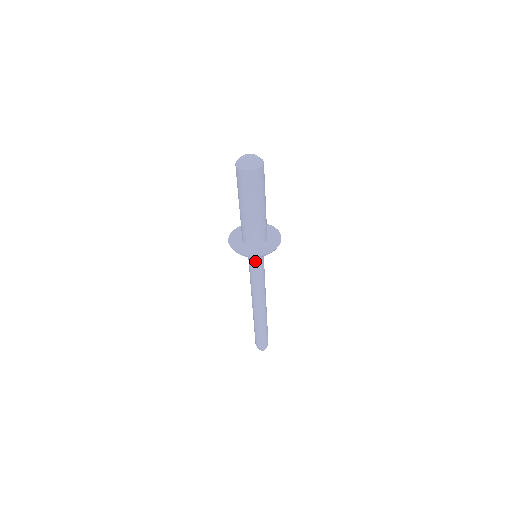
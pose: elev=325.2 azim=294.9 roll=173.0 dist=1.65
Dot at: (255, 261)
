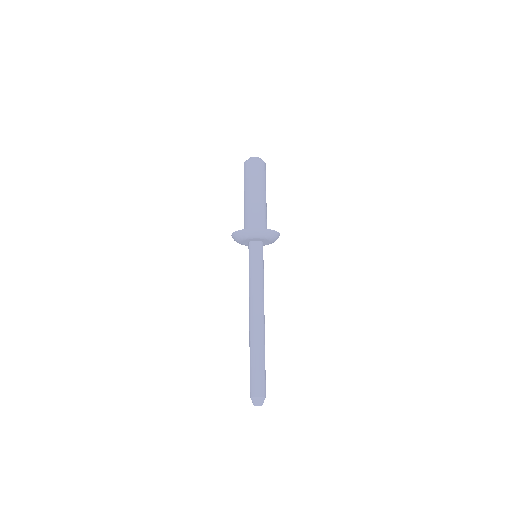
Dot at: (260, 255)
